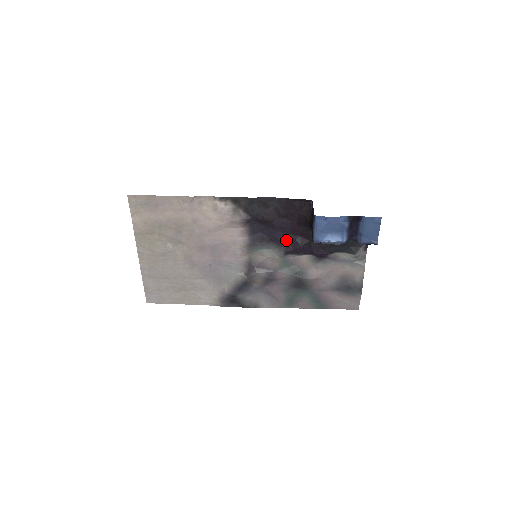
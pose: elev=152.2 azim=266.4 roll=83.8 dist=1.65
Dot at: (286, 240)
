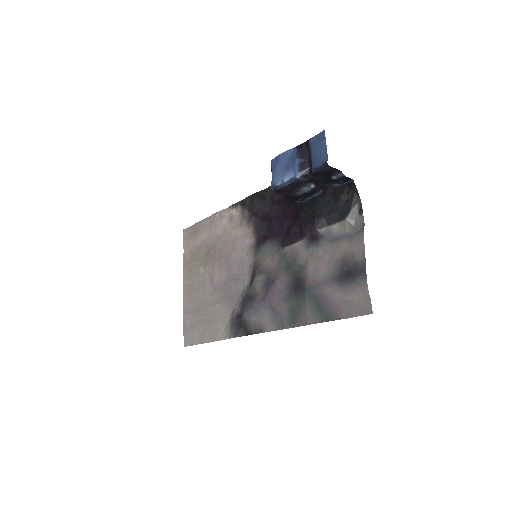
Dot at: (282, 230)
